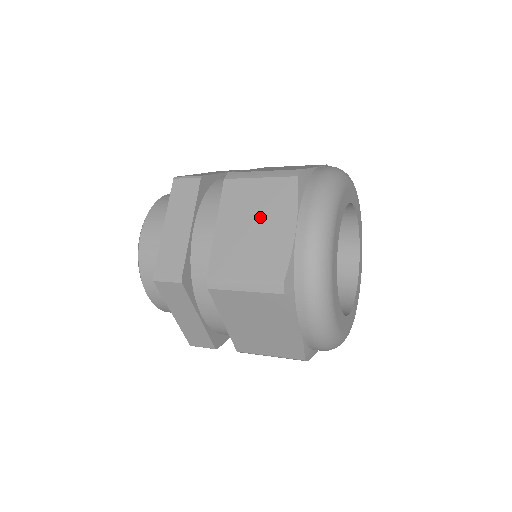
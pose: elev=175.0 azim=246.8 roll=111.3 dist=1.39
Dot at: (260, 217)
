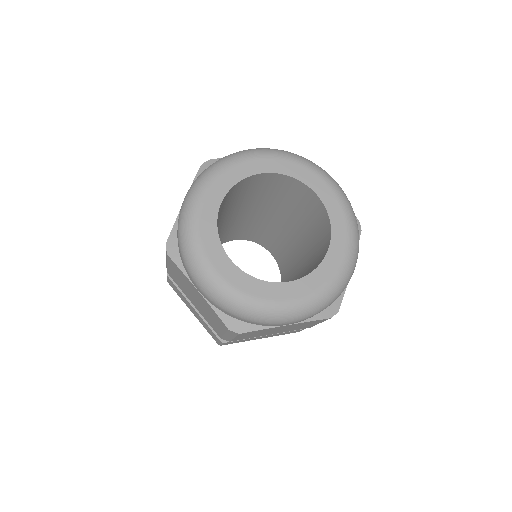
Dot at: occluded
